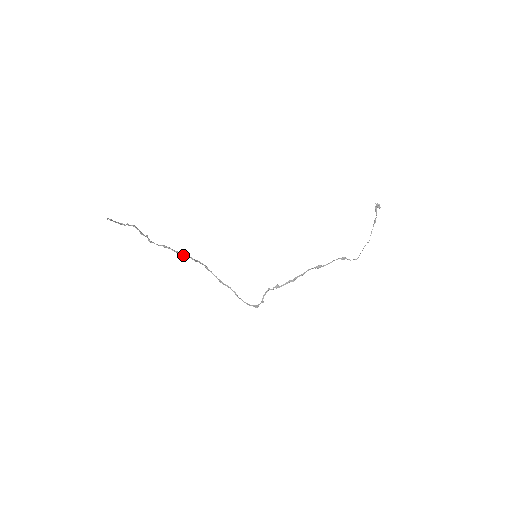
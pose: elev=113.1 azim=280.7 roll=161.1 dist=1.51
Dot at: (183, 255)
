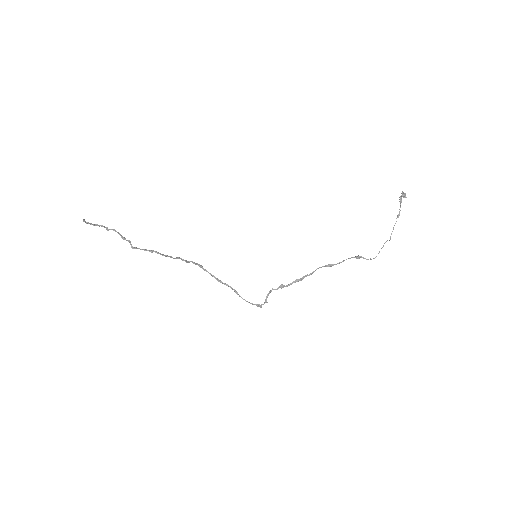
Dot at: (173, 258)
